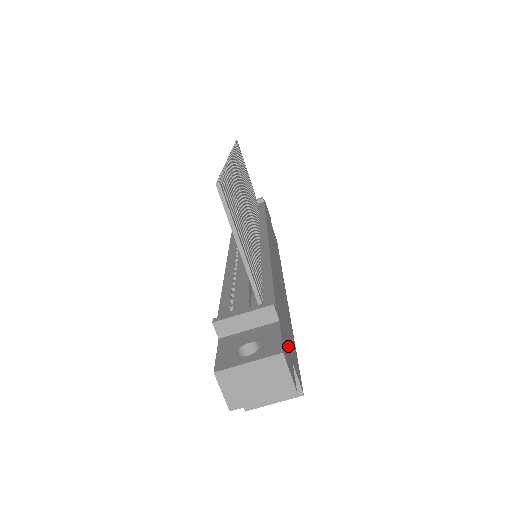
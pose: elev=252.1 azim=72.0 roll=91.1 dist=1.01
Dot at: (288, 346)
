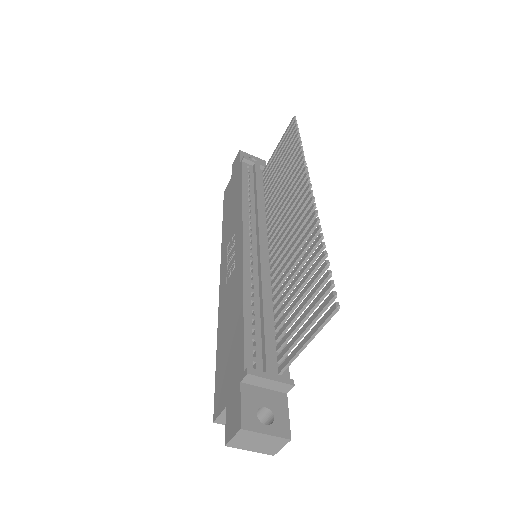
Dot at: occluded
